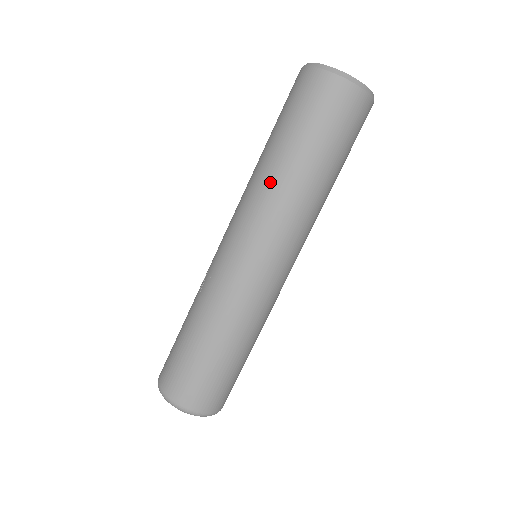
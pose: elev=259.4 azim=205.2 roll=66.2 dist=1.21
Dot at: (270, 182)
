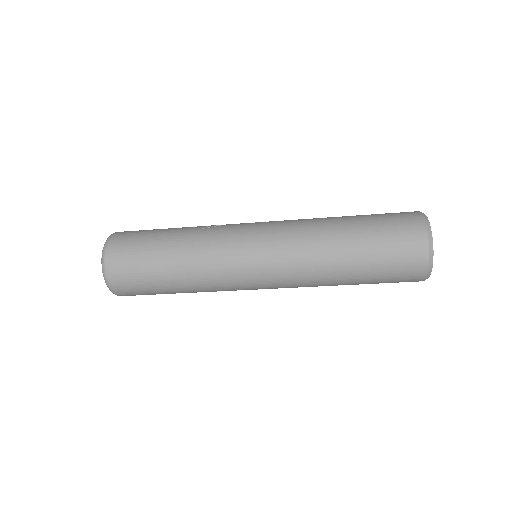
Dot at: (320, 236)
